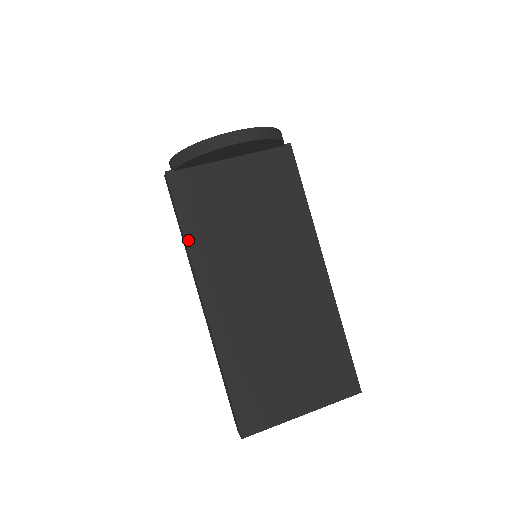
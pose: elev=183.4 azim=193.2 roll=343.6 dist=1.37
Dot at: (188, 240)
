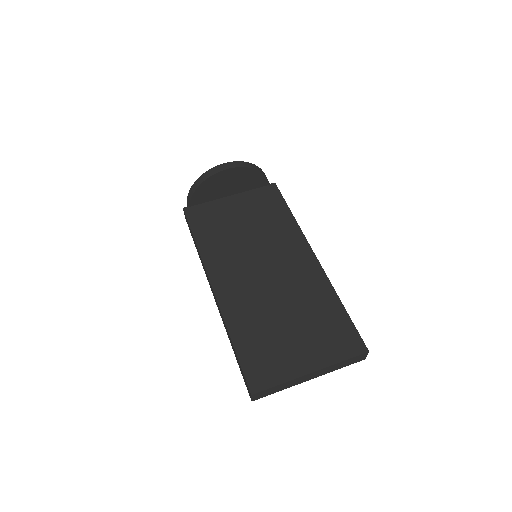
Dot at: (199, 246)
